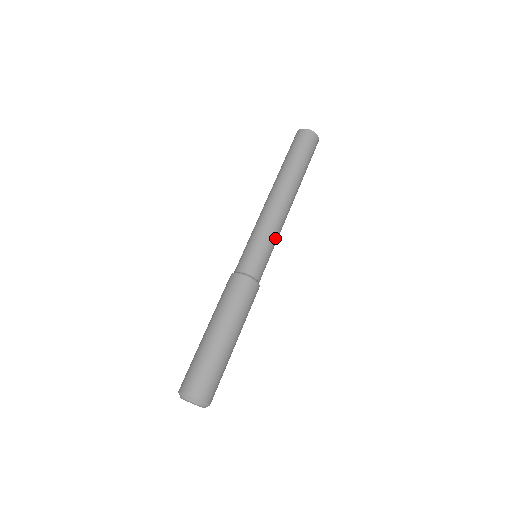
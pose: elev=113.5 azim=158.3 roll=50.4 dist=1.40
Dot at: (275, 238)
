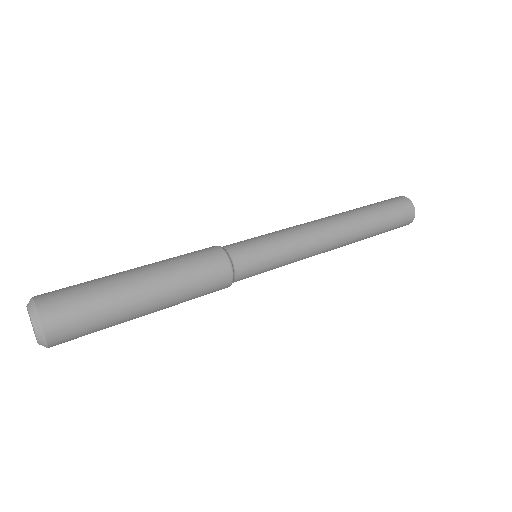
Dot at: (291, 247)
